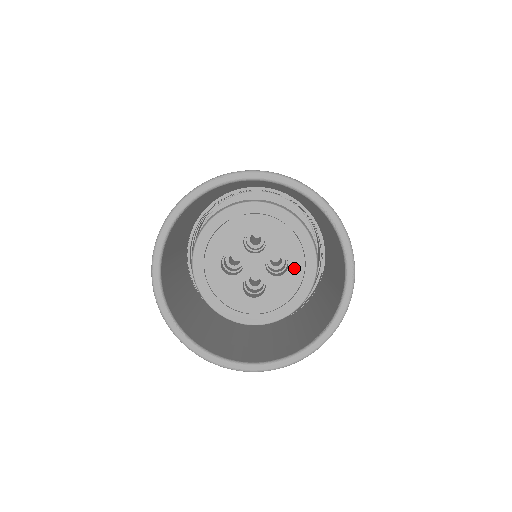
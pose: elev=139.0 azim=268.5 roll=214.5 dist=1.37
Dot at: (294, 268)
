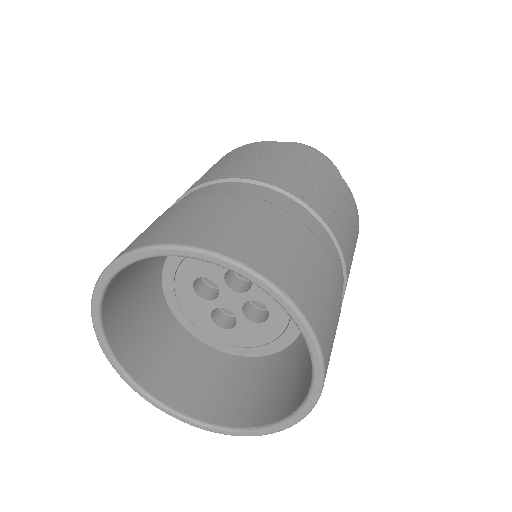
Dot at: (273, 323)
